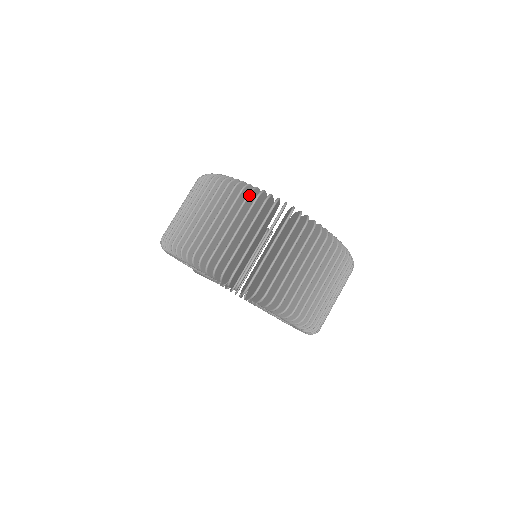
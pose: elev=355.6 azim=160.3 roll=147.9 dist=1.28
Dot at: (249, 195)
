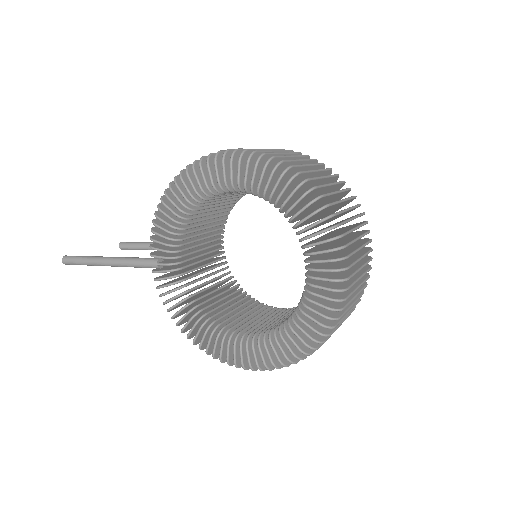
Dot at: (344, 182)
